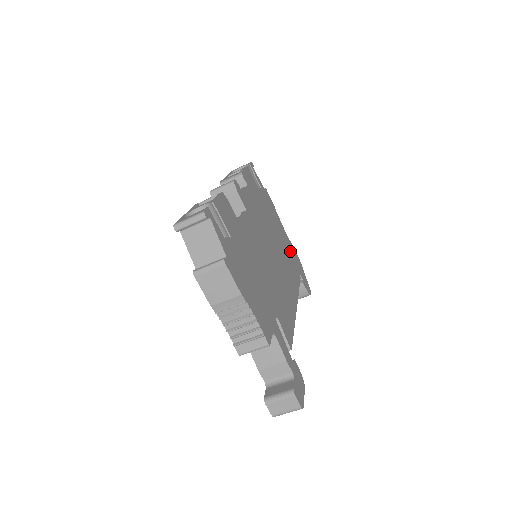
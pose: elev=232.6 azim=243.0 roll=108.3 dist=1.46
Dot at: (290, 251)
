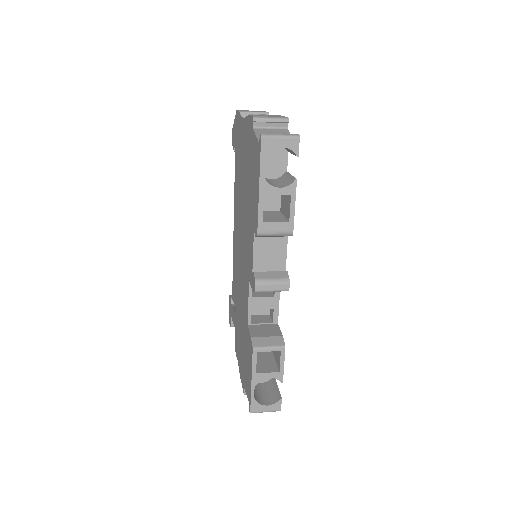
Dot at: occluded
